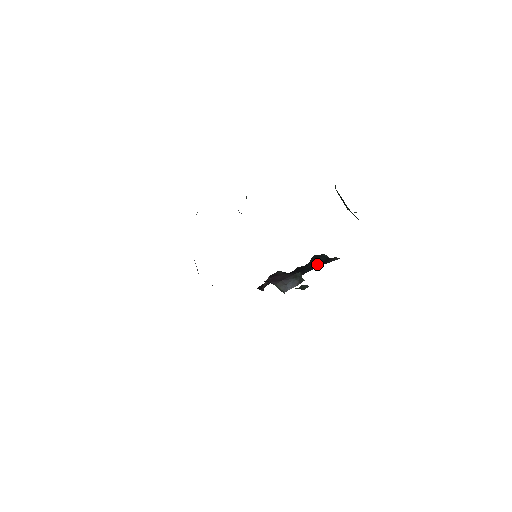
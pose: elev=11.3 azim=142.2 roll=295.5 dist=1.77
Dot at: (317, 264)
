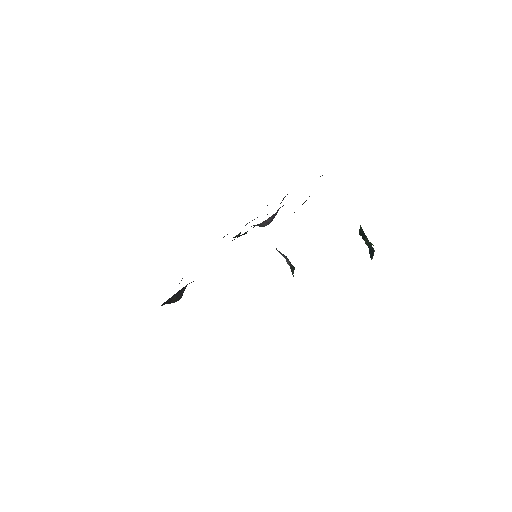
Dot at: occluded
